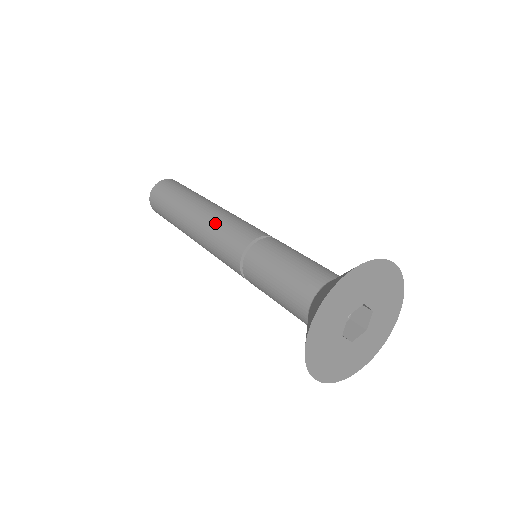
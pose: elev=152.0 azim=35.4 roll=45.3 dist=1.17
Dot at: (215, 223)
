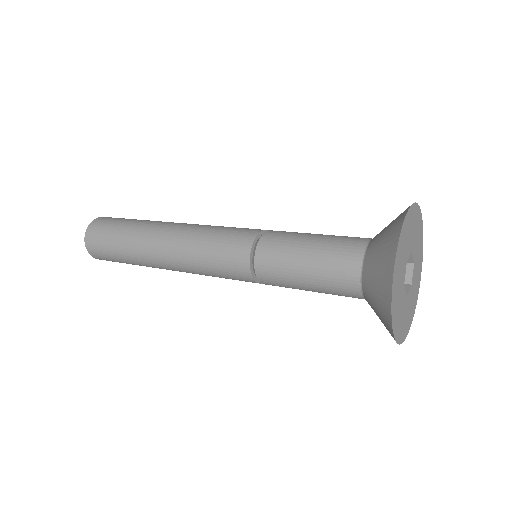
Dot at: (199, 232)
